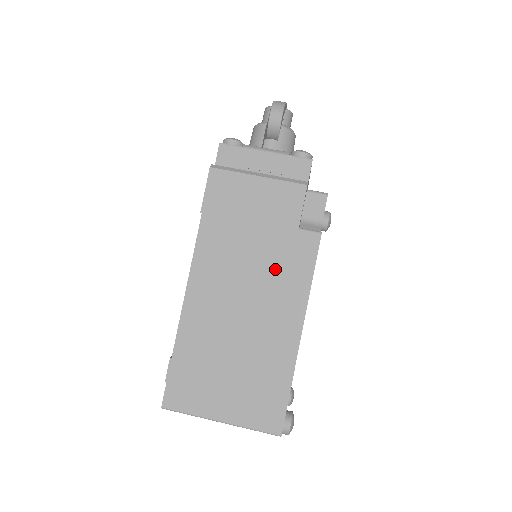
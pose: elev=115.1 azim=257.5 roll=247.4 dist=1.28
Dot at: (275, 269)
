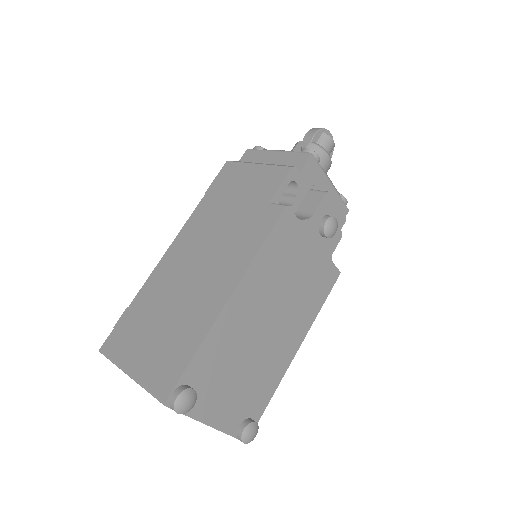
Dot at: (235, 237)
